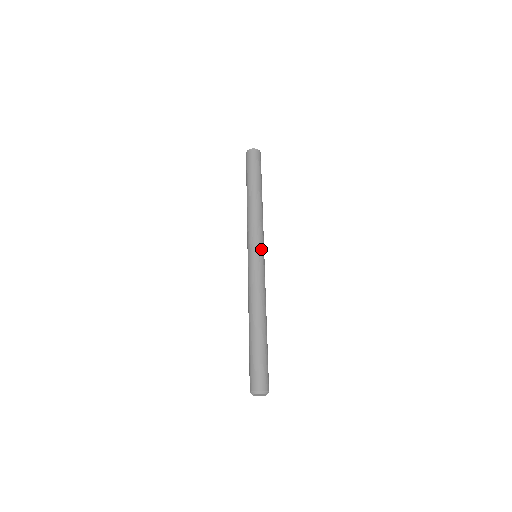
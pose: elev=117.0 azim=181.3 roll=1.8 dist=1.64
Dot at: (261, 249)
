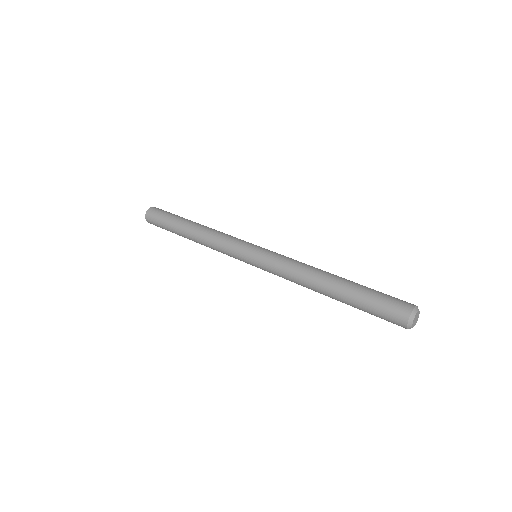
Dot at: (253, 245)
